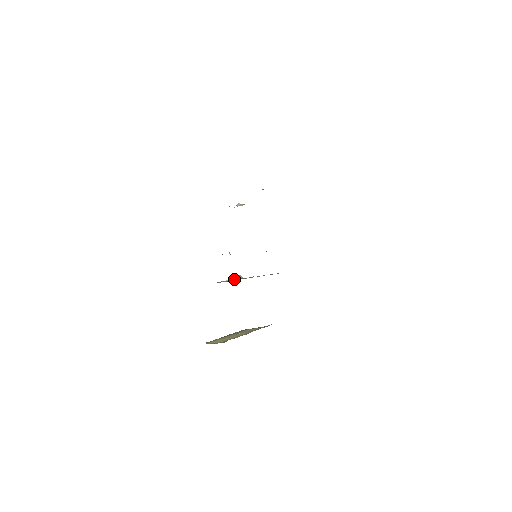
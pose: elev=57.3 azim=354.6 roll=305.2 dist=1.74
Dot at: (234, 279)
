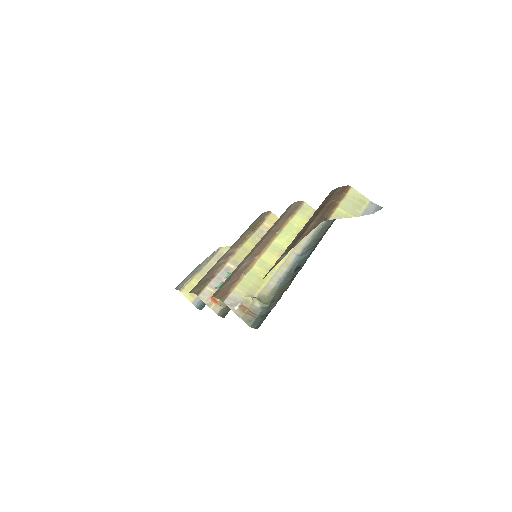
Dot at: occluded
